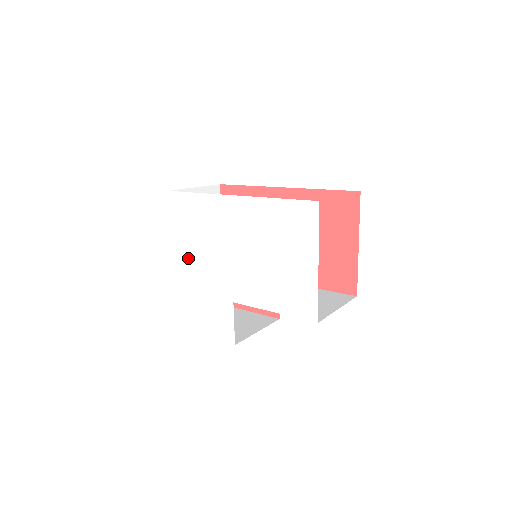
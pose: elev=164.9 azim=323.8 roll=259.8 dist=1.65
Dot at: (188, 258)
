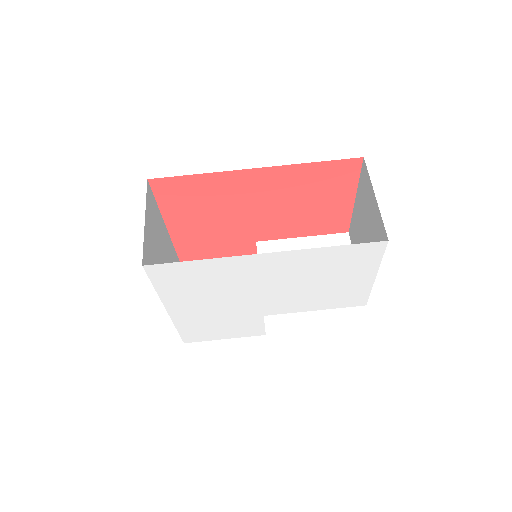
Dot at: (192, 305)
